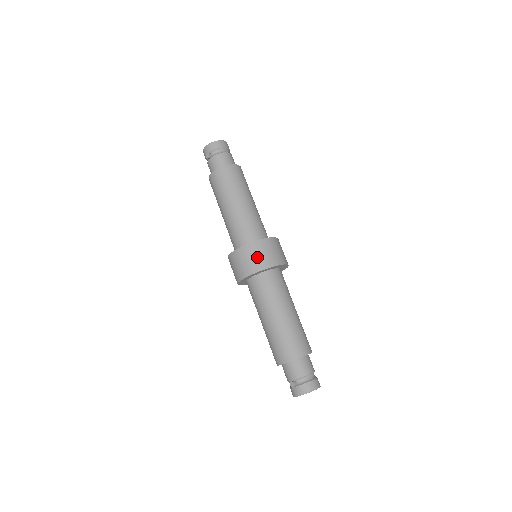
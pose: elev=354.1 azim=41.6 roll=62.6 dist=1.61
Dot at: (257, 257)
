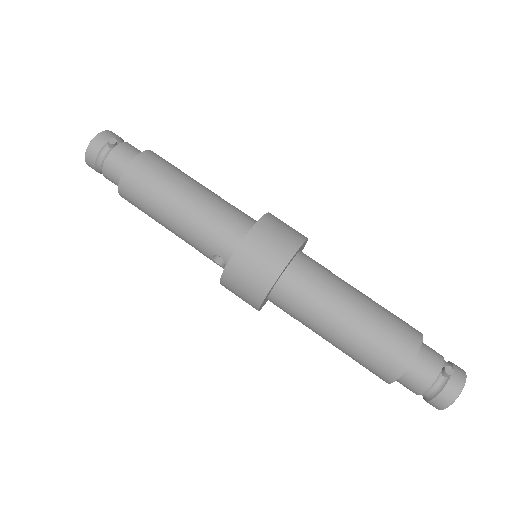
Dot at: (289, 226)
